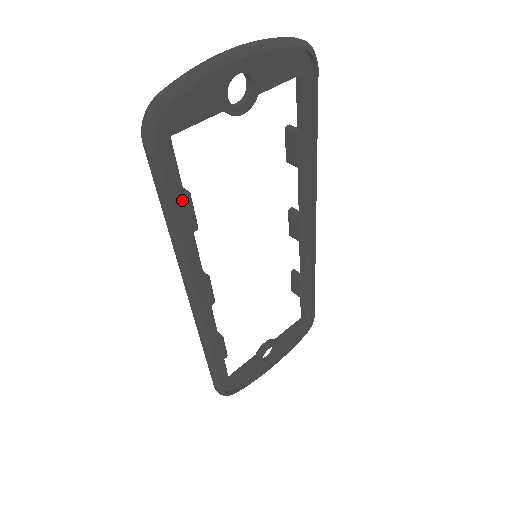
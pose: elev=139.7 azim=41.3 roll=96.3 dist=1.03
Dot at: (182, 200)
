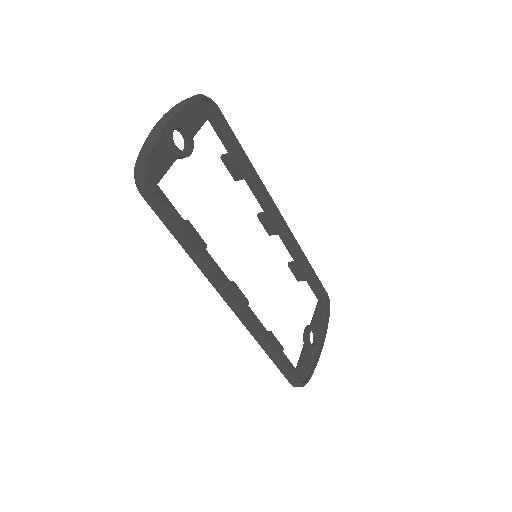
Dot at: (186, 227)
